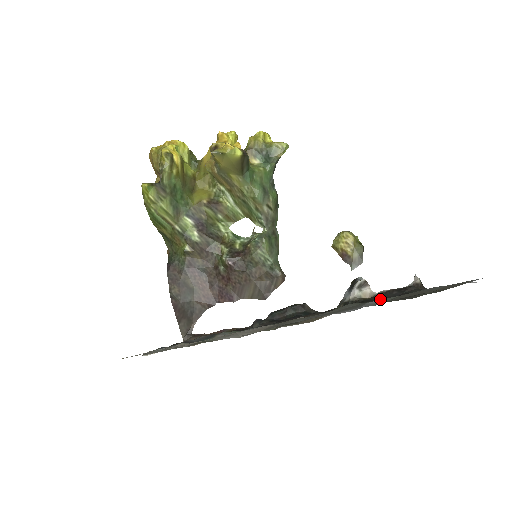
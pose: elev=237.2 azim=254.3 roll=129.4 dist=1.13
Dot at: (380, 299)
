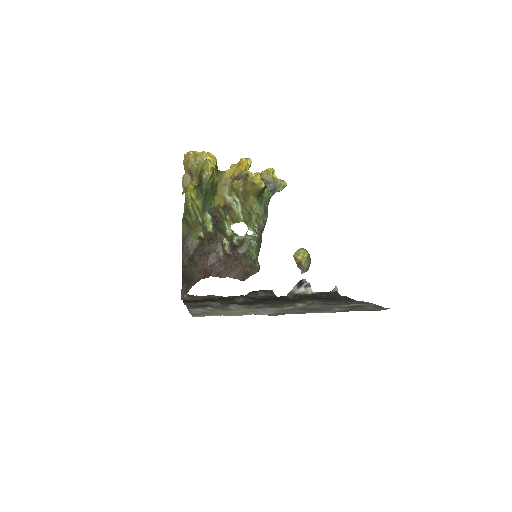
Dot at: (321, 299)
